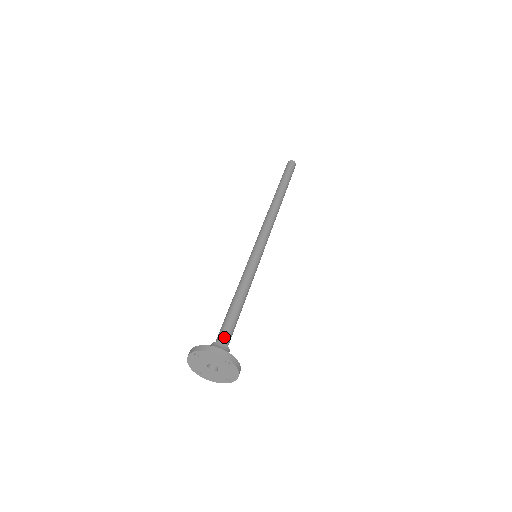
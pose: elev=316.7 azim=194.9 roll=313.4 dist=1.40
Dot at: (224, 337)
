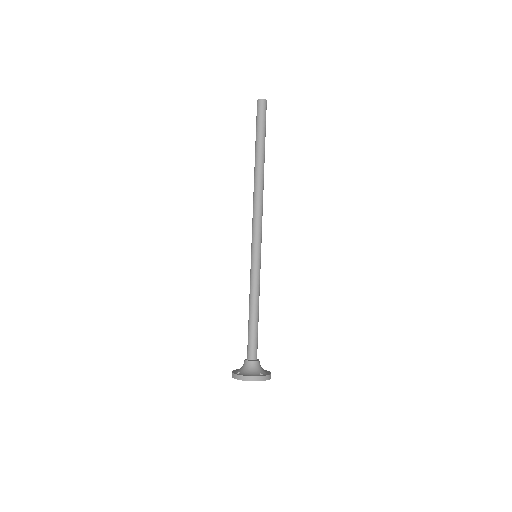
Dot at: (252, 353)
